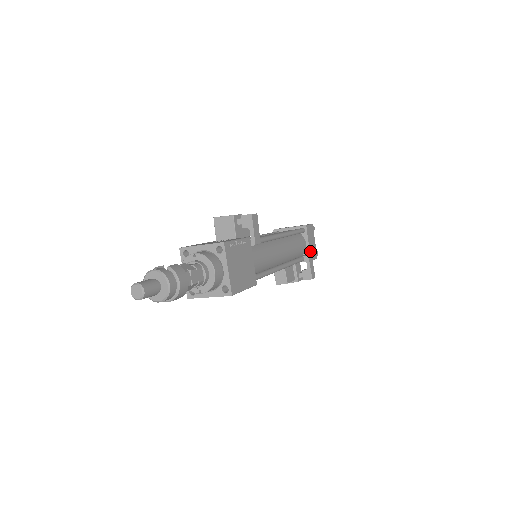
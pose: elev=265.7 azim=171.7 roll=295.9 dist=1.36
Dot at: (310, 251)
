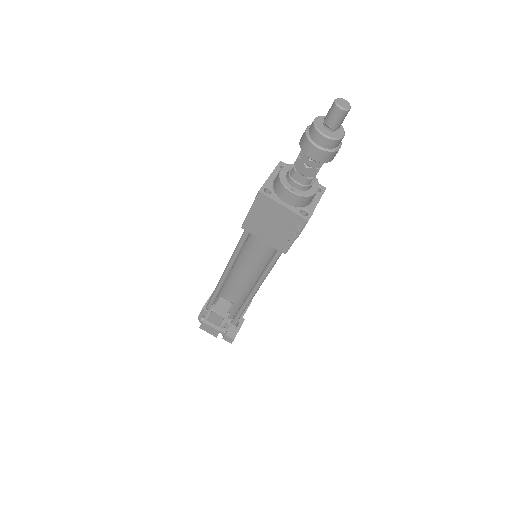
Dot at: occluded
